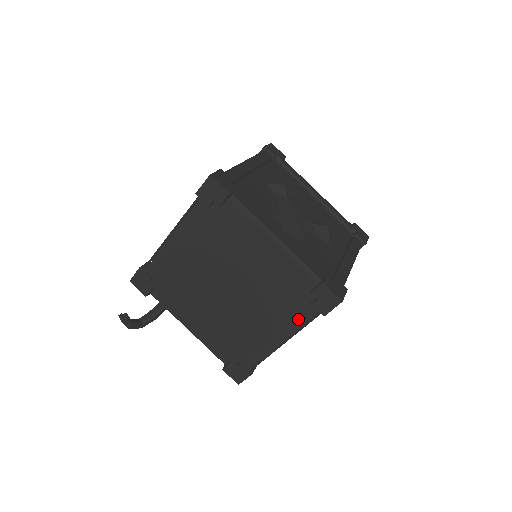
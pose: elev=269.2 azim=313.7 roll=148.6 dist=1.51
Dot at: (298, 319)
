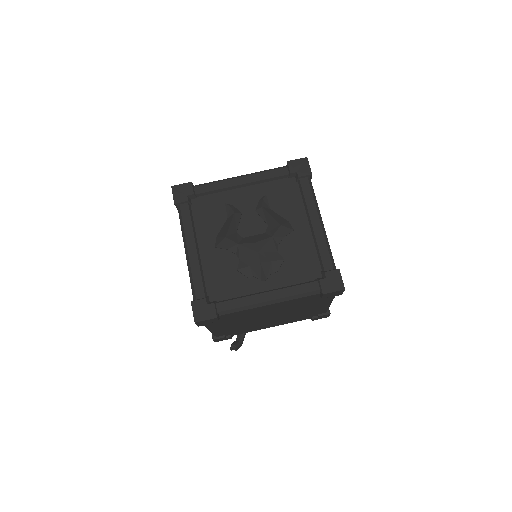
Dot at: (328, 300)
